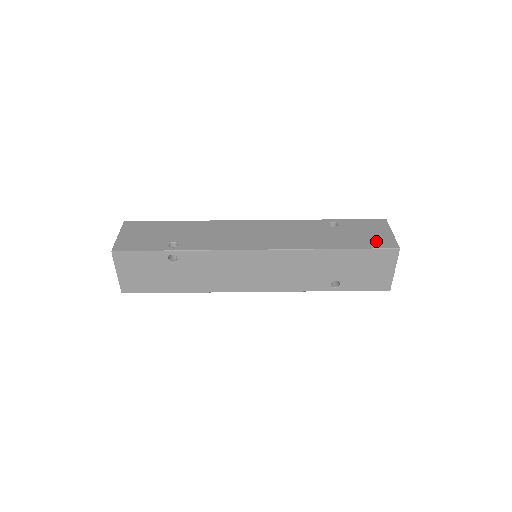
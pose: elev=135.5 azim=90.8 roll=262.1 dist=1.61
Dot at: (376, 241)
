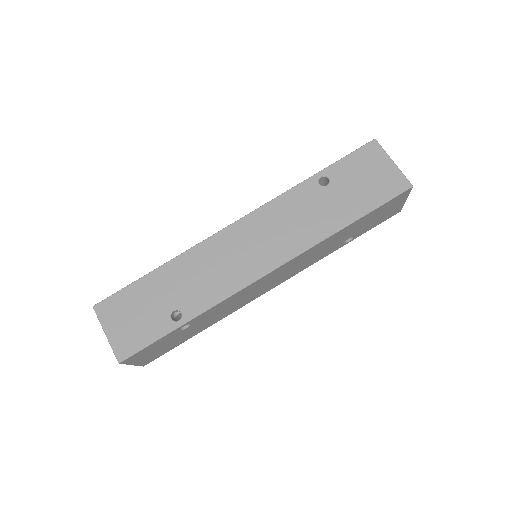
Dot at: (383, 187)
